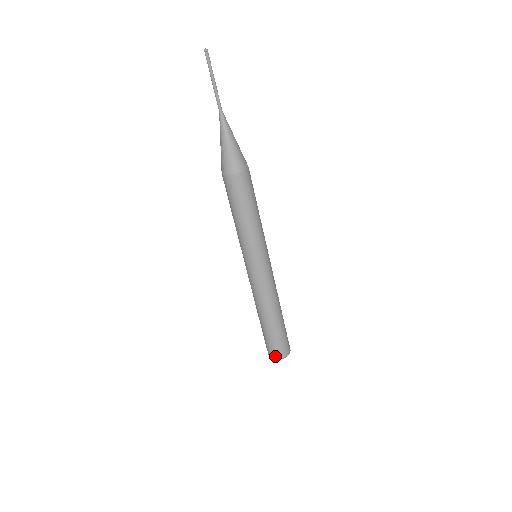
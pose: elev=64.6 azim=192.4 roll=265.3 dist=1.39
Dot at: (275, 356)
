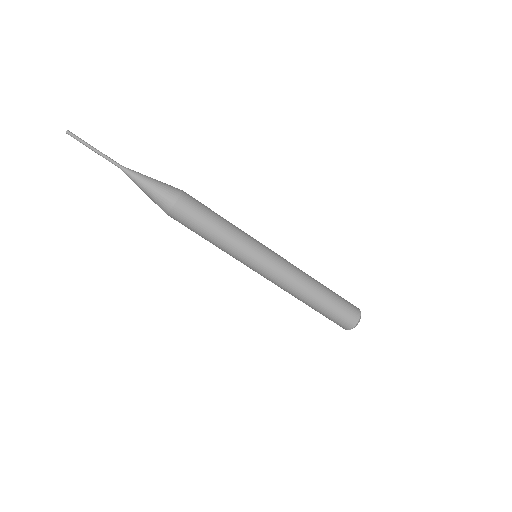
Dot at: (355, 319)
